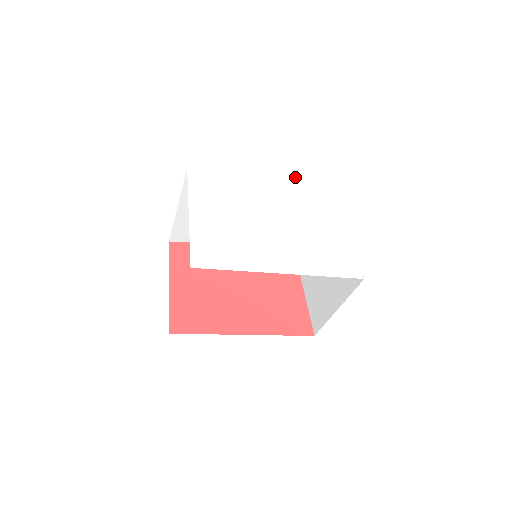
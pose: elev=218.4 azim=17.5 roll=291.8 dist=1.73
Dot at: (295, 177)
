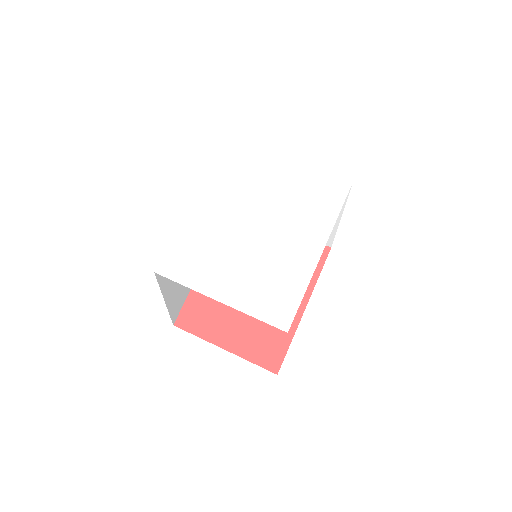
Dot at: (210, 171)
